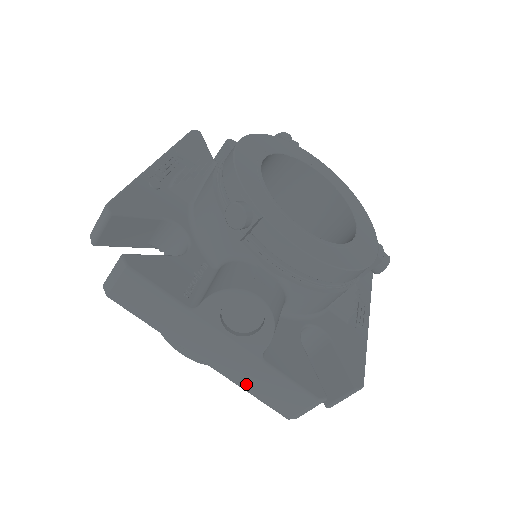
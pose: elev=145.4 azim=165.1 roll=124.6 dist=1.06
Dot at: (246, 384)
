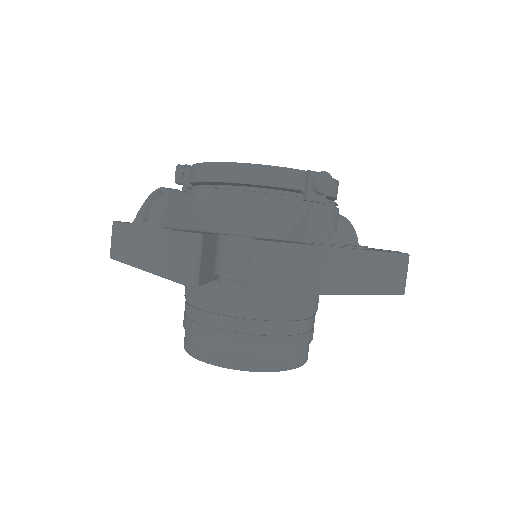
Dot at: (158, 266)
